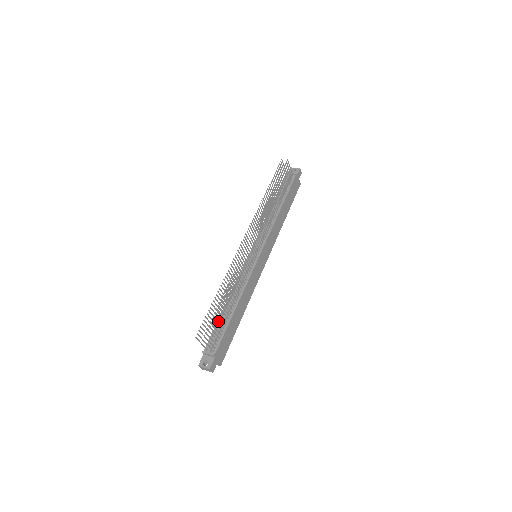
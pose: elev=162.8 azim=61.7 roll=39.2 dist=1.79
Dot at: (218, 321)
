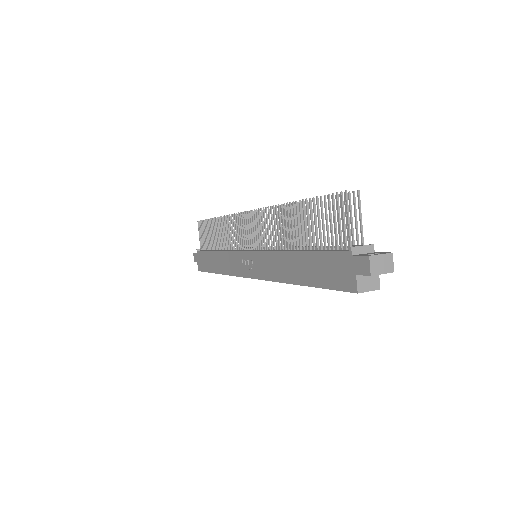
Dot at: occluded
